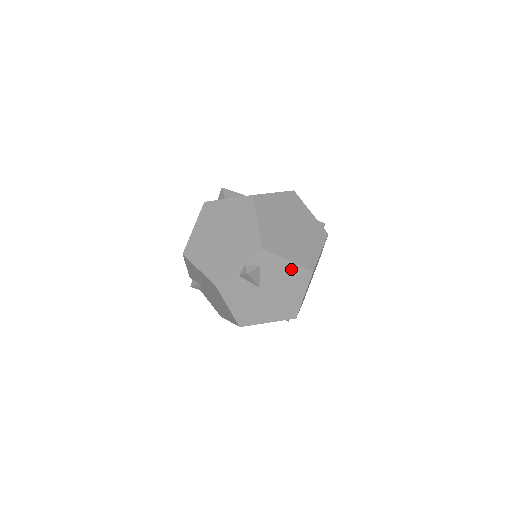
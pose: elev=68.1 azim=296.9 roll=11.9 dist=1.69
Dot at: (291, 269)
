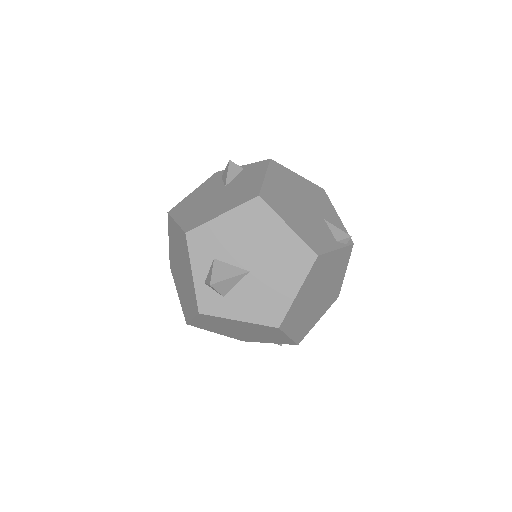
Dot at: occluded
